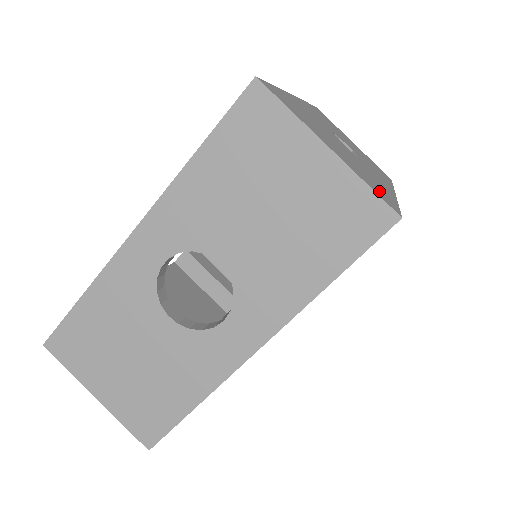
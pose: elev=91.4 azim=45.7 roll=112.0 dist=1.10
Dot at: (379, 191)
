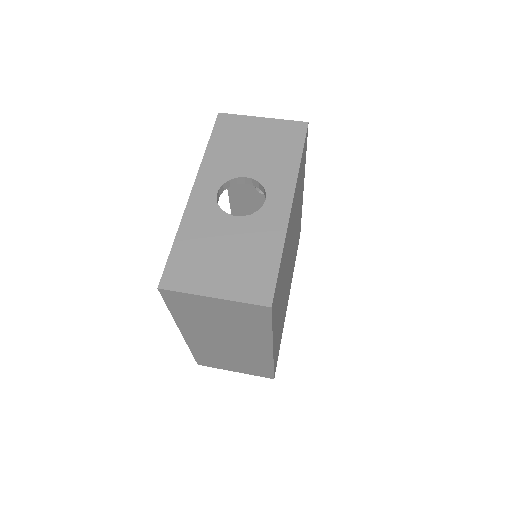
Dot at: occluded
